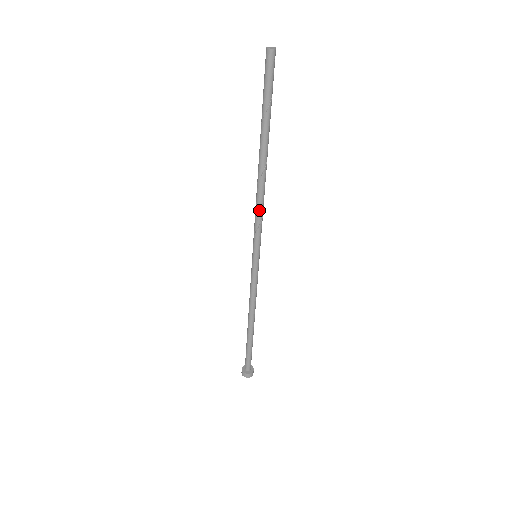
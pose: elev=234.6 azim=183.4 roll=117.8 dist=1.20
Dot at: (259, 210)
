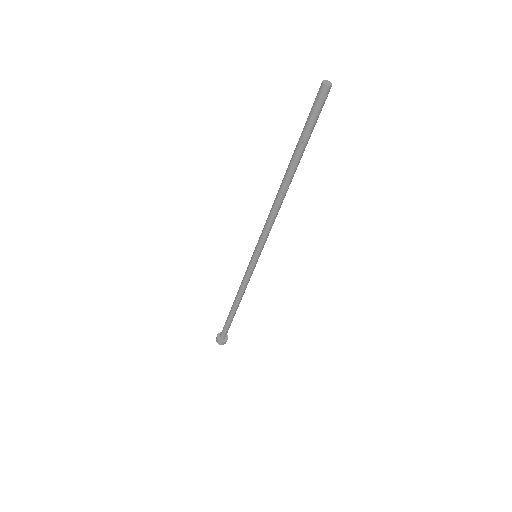
Dot at: (271, 222)
